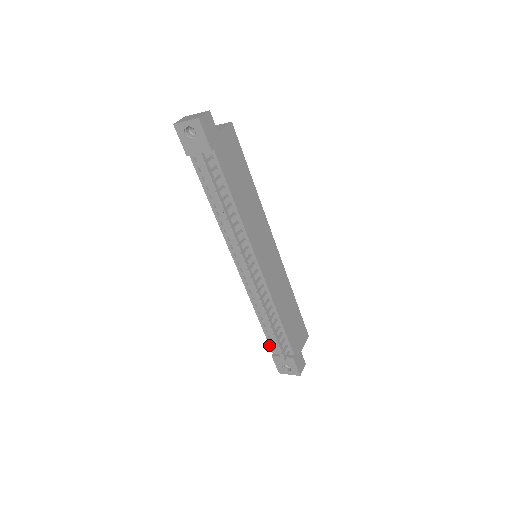
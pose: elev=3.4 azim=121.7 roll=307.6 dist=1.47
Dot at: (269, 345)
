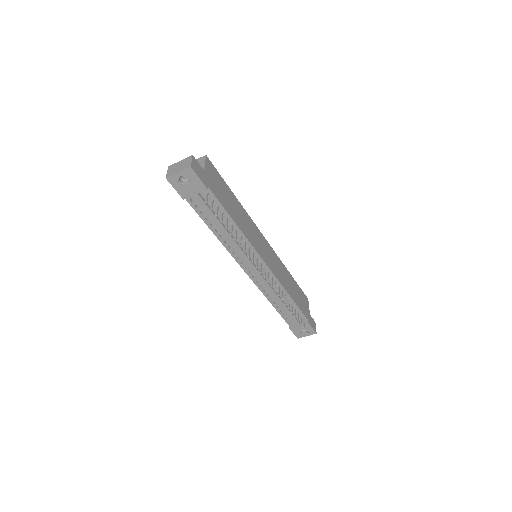
Dot at: occluded
